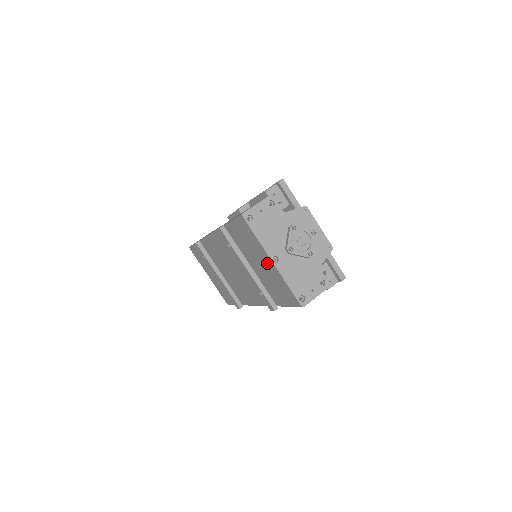
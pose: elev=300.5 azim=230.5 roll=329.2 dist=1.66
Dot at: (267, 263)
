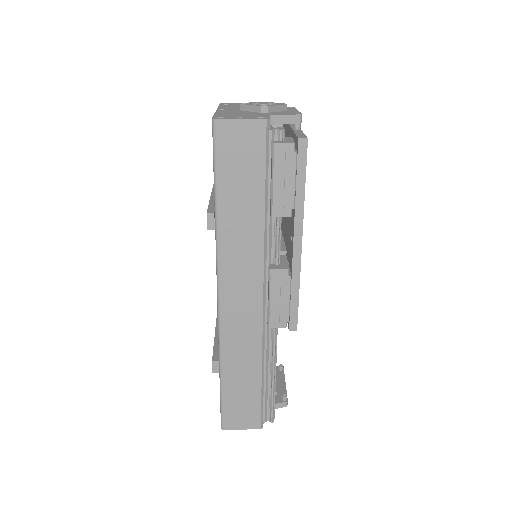
Dot at: occluded
